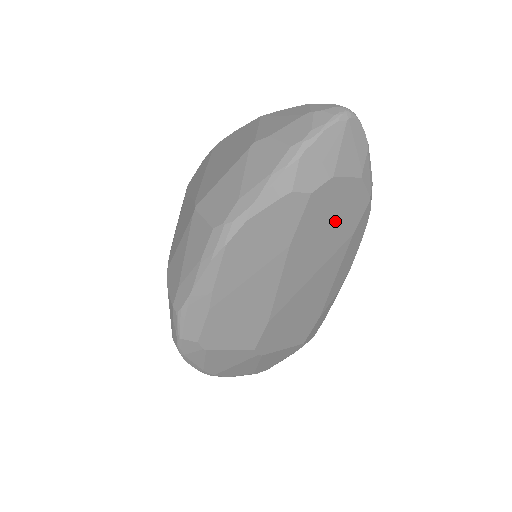
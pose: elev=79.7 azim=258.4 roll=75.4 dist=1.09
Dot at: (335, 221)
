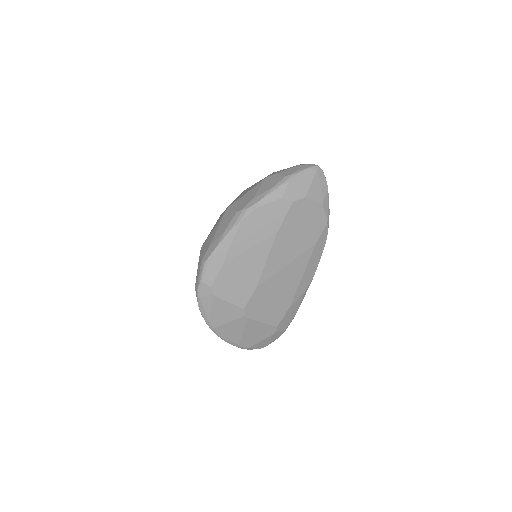
Dot at: (305, 228)
